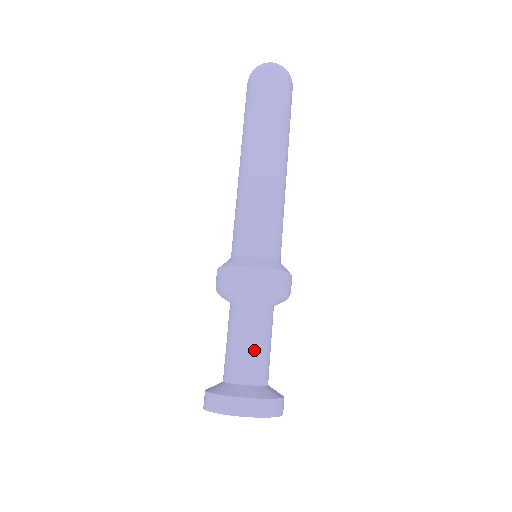
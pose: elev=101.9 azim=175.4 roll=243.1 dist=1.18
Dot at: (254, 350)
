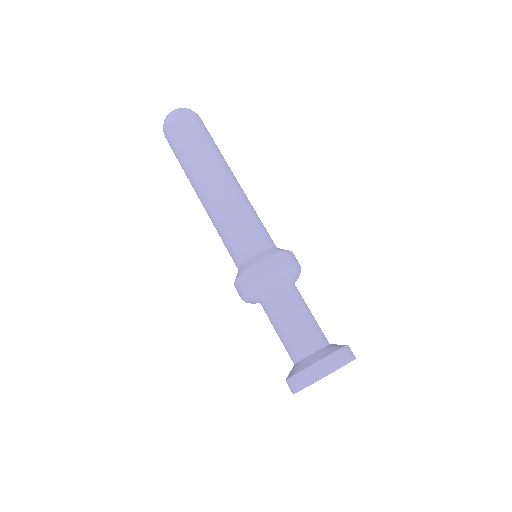
Dot at: (286, 333)
